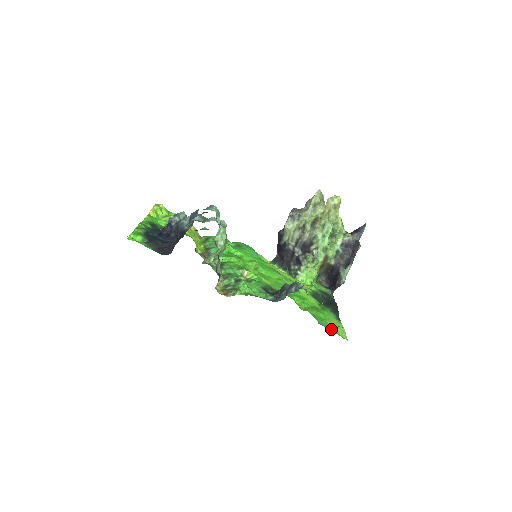
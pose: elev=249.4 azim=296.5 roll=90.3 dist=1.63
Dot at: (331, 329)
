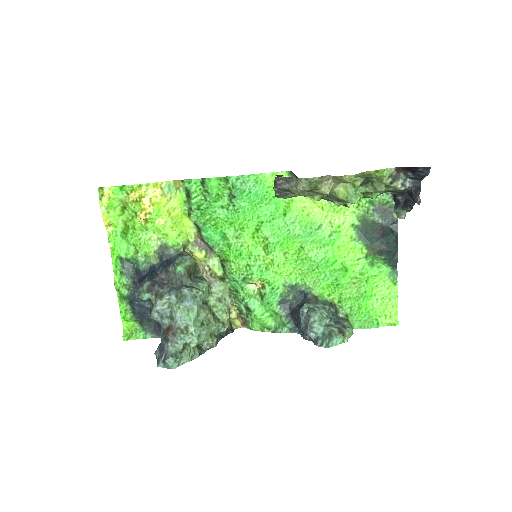
Dot at: occluded
